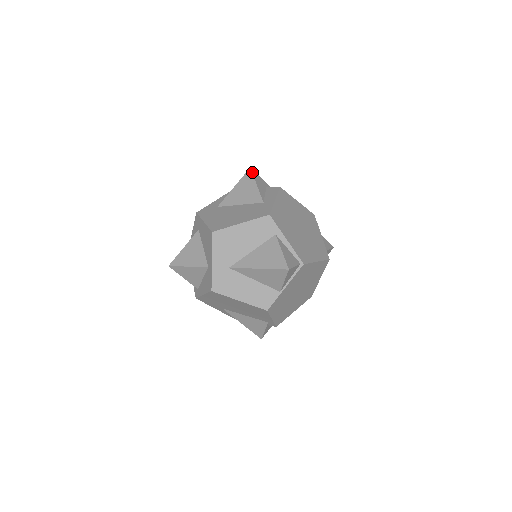
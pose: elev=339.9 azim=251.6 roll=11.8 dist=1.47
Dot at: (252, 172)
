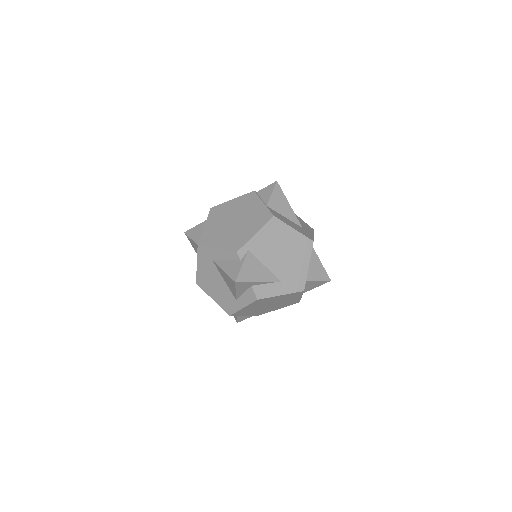
Dot at: (236, 285)
